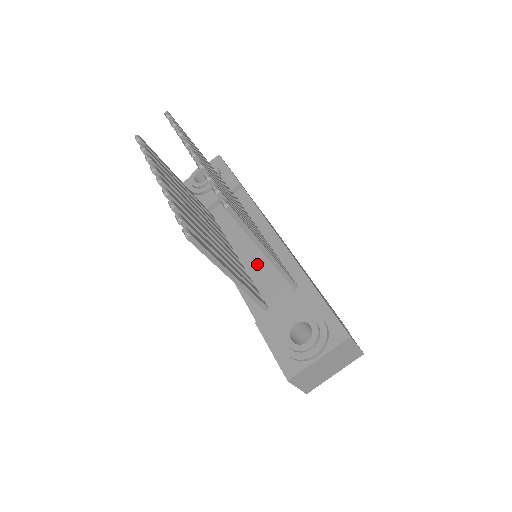
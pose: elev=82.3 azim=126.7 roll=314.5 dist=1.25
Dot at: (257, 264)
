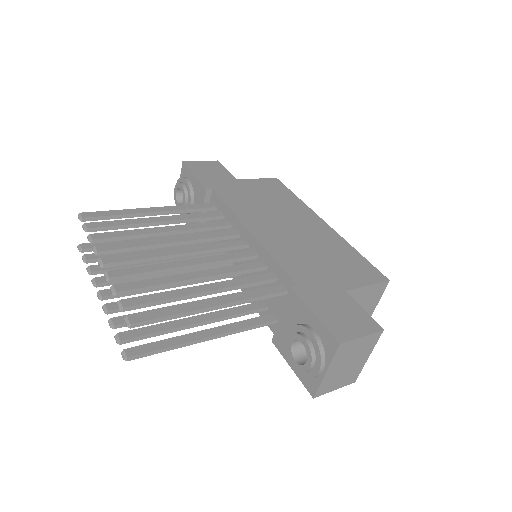
Dot at: (253, 274)
